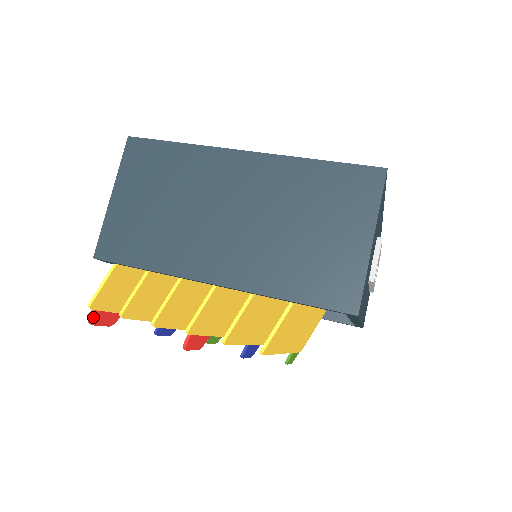
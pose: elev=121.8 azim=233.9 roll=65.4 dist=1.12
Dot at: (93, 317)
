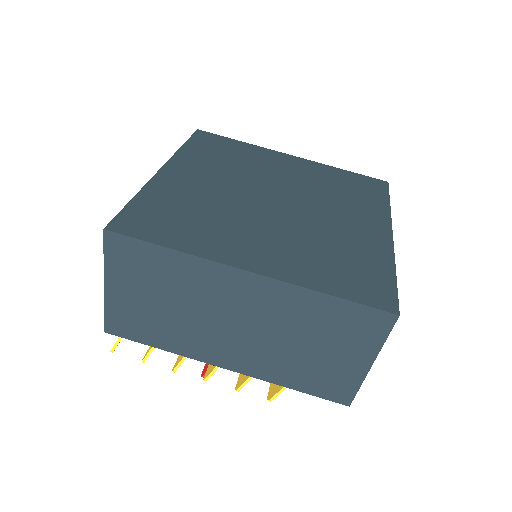
Dot at: occluded
